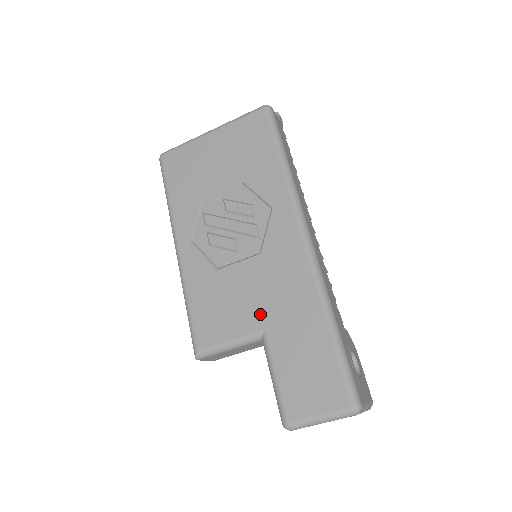
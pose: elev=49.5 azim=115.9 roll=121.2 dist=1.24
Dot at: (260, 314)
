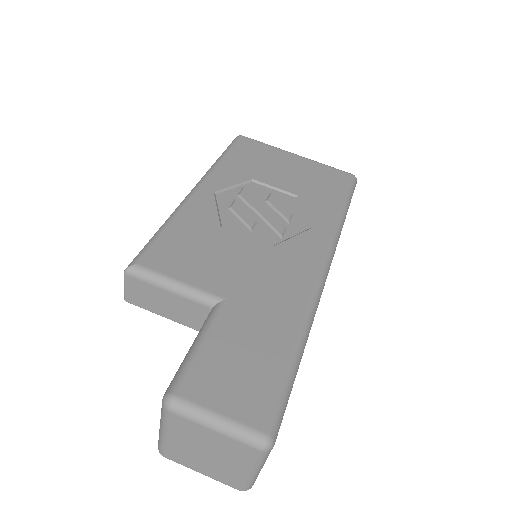
Dot at: (233, 284)
